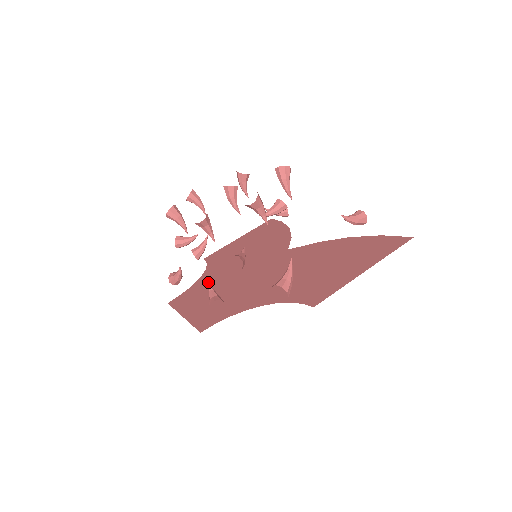
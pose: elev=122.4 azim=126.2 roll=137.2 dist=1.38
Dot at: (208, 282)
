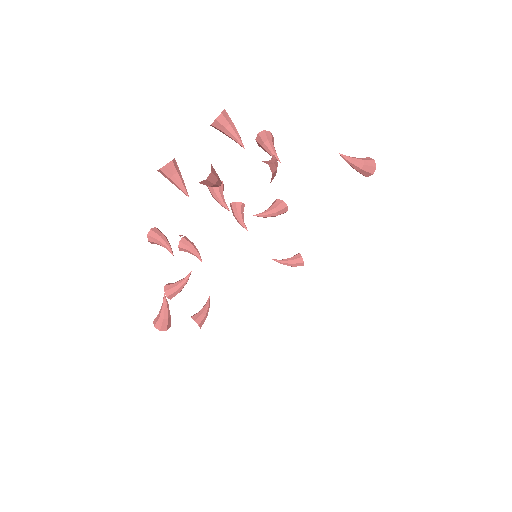
Dot at: occluded
